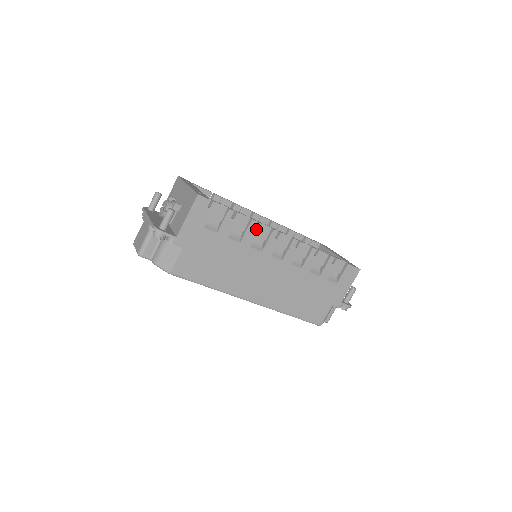
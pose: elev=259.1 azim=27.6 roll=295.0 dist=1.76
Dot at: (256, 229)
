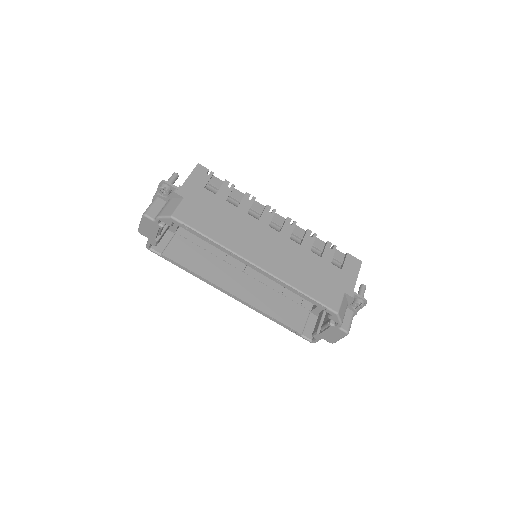
Dot at: (251, 200)
